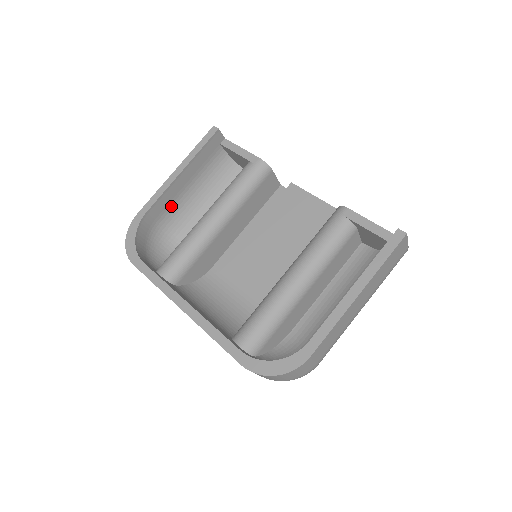
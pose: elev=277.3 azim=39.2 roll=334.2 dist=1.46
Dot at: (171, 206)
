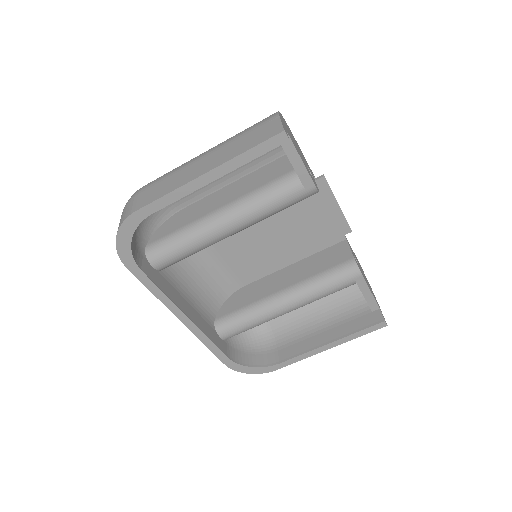
Dot at: occluded
